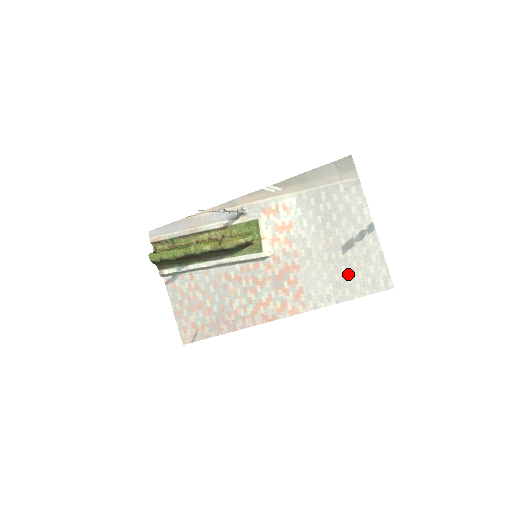
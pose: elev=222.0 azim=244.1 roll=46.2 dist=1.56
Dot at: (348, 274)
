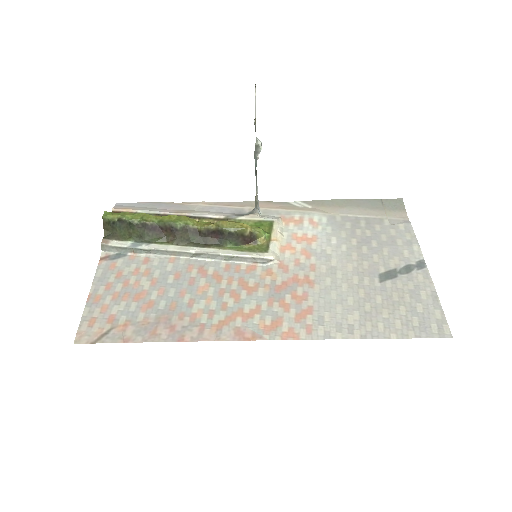
Dot at: (385, 306)
